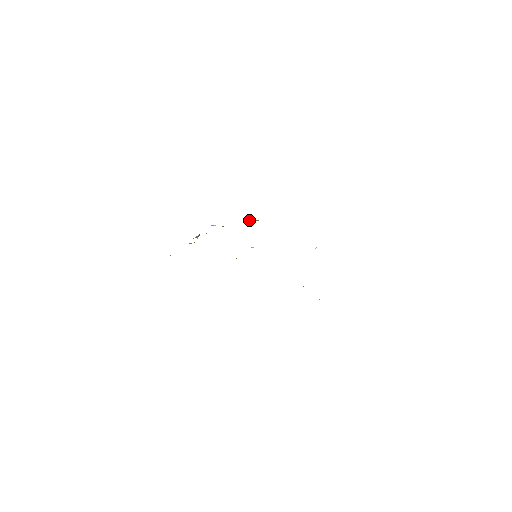
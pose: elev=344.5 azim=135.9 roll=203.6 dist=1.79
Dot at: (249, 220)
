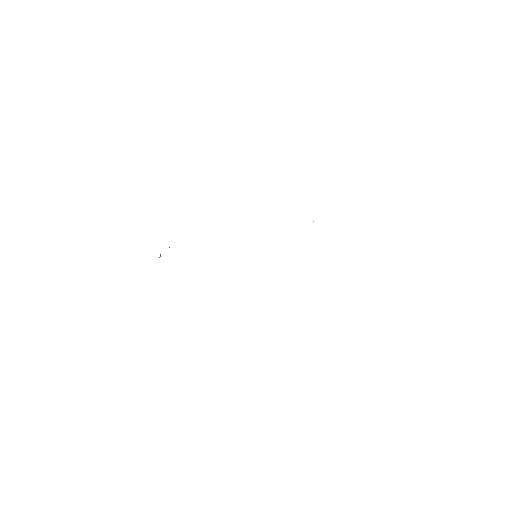
Dot at: occluded
